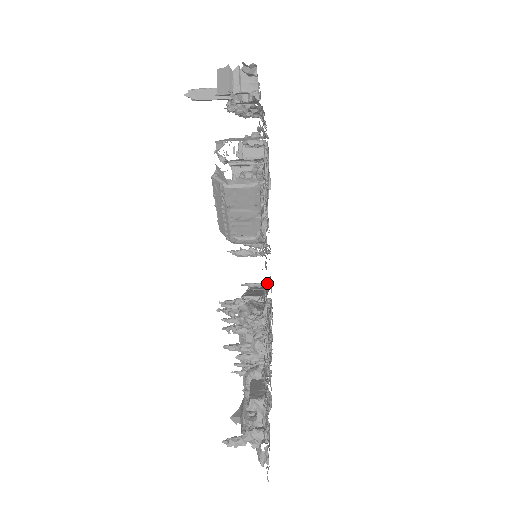
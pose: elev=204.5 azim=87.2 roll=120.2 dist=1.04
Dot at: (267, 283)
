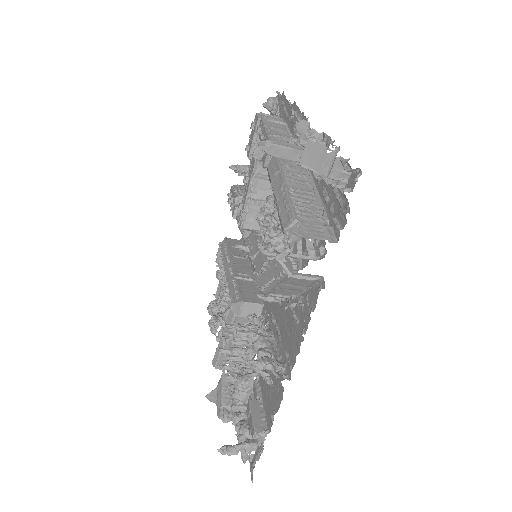
Dot at: occluded
